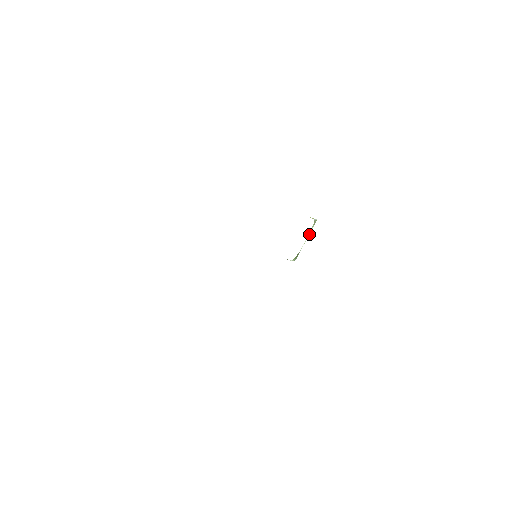
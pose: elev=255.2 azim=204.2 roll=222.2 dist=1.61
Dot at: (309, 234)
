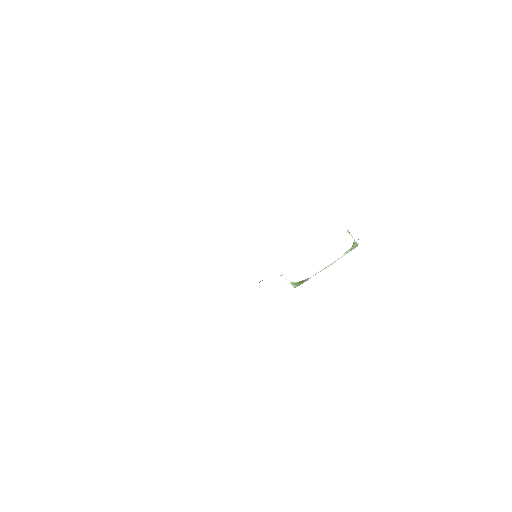
Dot at: (336, 260)
